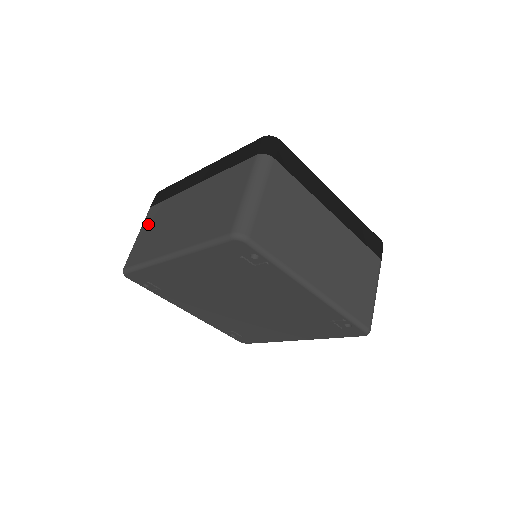
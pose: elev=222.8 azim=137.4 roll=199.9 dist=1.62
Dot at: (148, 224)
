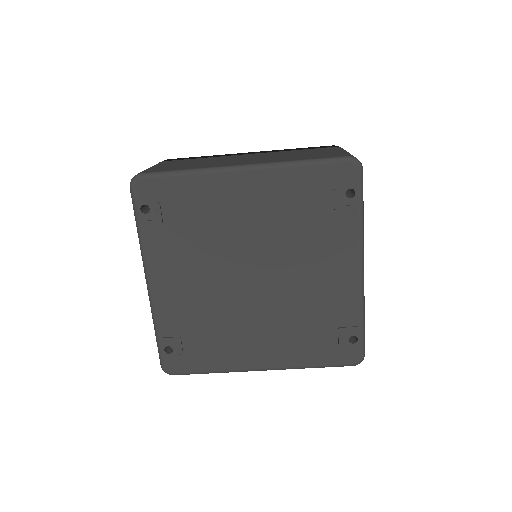
Dot at: (170, 163)
